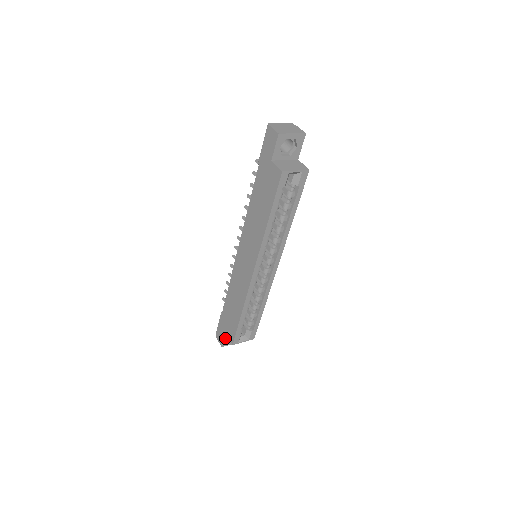
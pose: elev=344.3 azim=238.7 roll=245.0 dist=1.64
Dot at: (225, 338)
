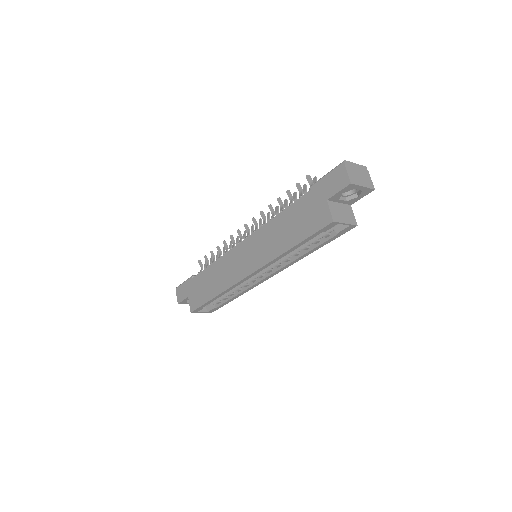
Dot at: (185, 299)
